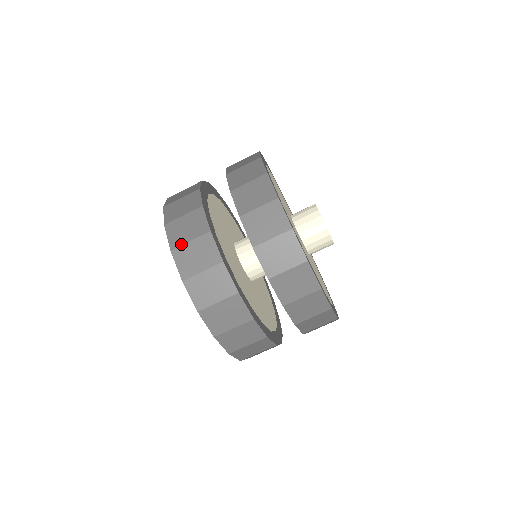
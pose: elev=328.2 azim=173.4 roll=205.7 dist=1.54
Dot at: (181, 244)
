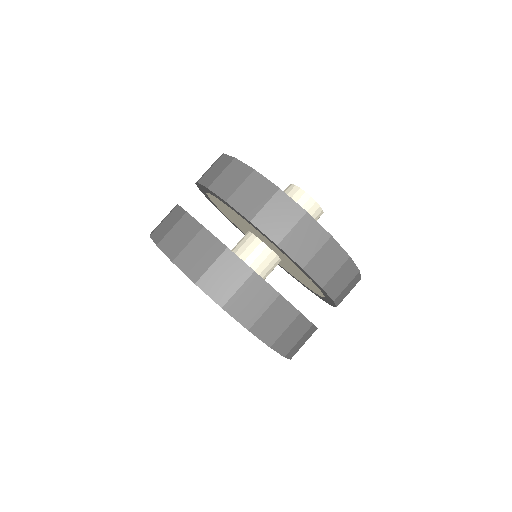
Dot at: (164, 235)
